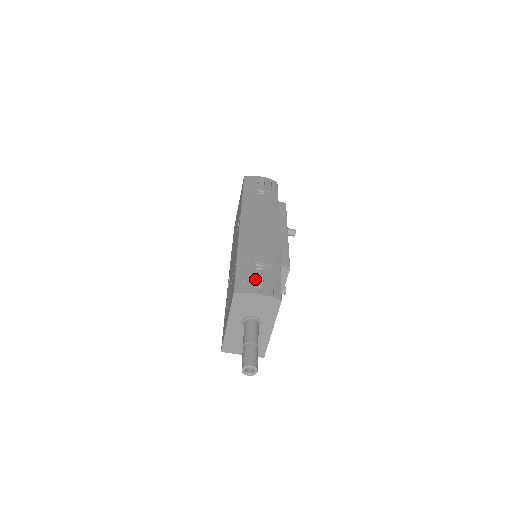
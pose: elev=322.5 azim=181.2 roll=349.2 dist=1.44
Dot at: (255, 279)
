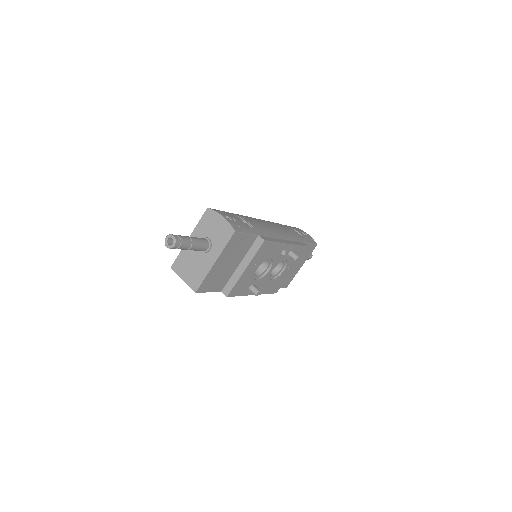
Dot at: occluded
